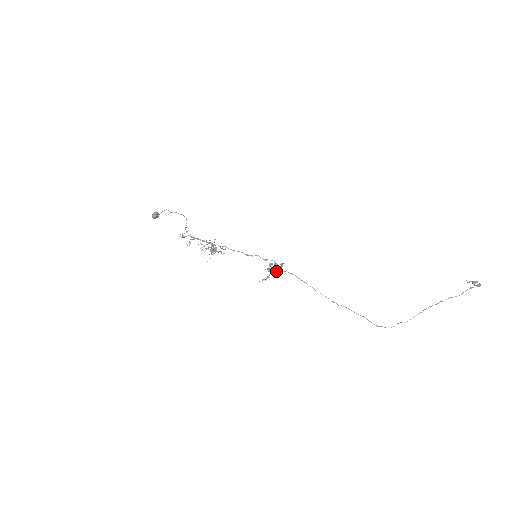
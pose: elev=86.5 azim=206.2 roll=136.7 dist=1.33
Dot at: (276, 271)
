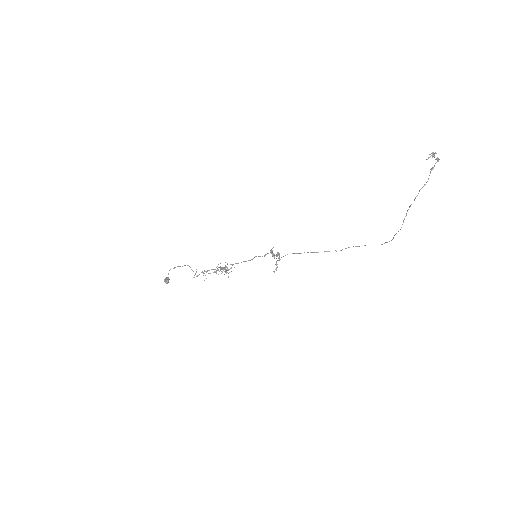
Dot at: occluded
